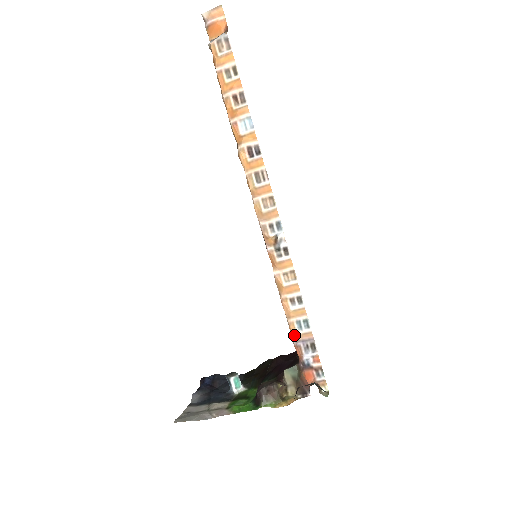
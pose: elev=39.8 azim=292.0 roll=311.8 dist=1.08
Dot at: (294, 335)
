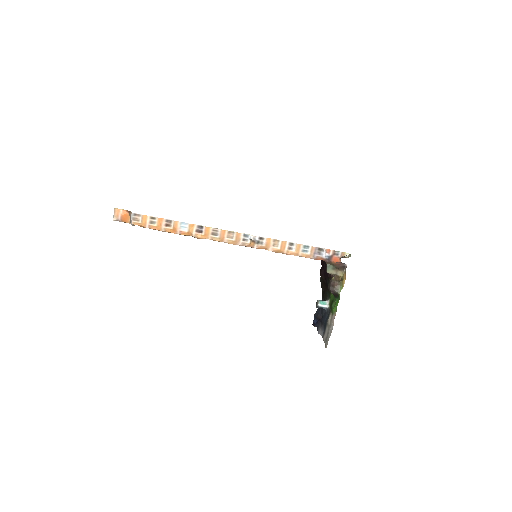
Dot at: (309, 257)
